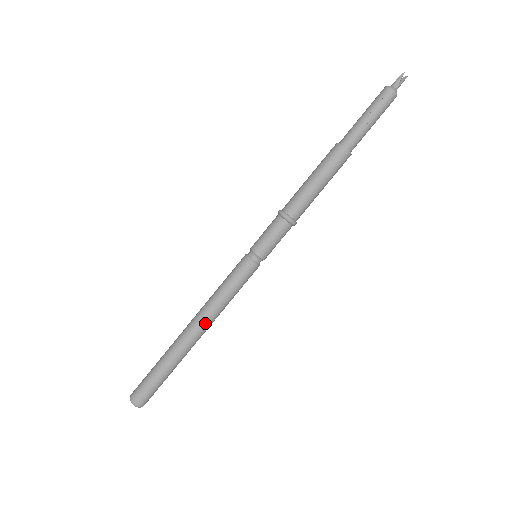
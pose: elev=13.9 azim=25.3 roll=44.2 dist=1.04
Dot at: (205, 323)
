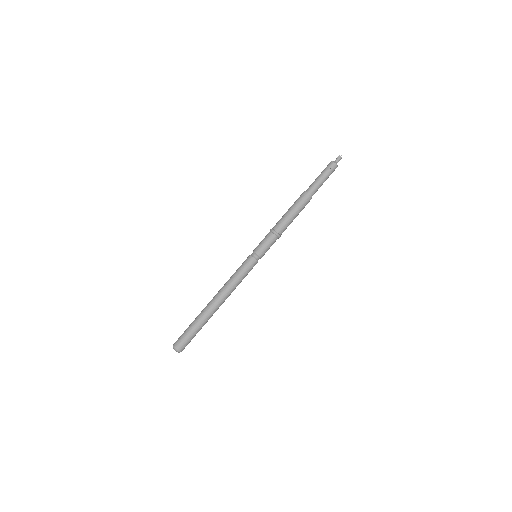
Dot at: (225, 297)
